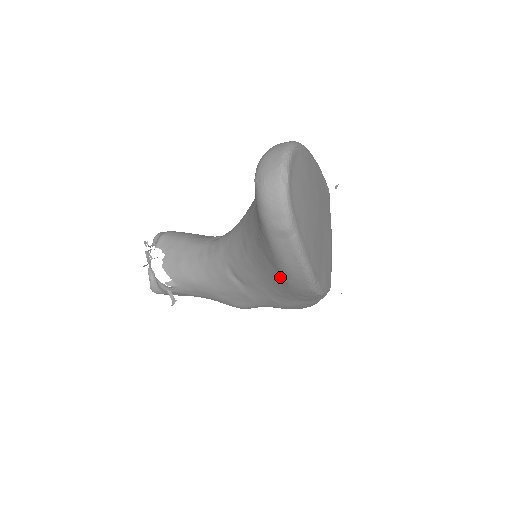
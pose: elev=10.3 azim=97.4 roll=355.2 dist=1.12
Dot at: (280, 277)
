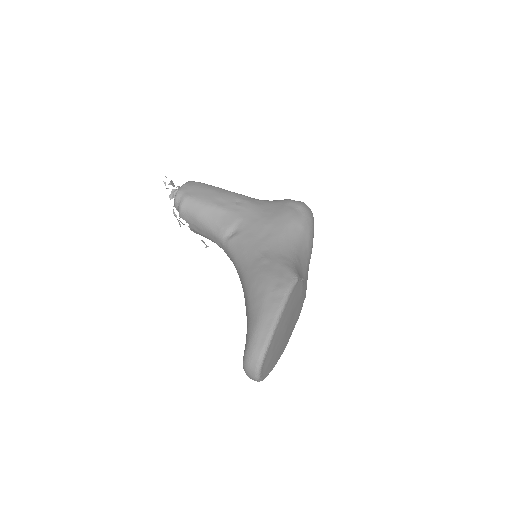
Dot at: occluded
